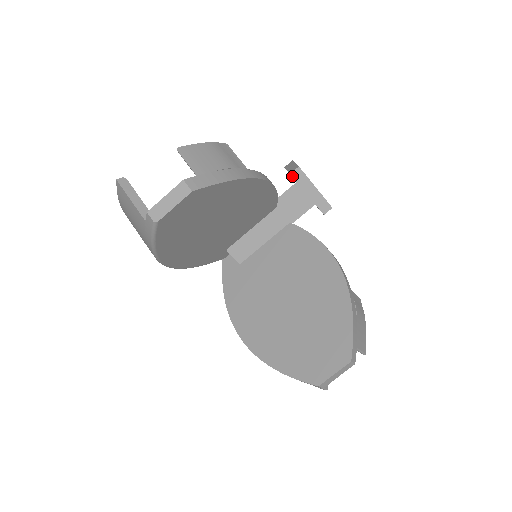
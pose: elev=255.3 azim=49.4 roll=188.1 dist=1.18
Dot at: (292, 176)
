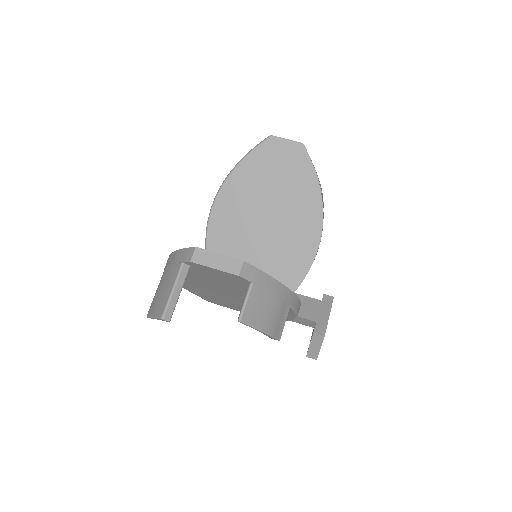
Dot at: (323, 296)
